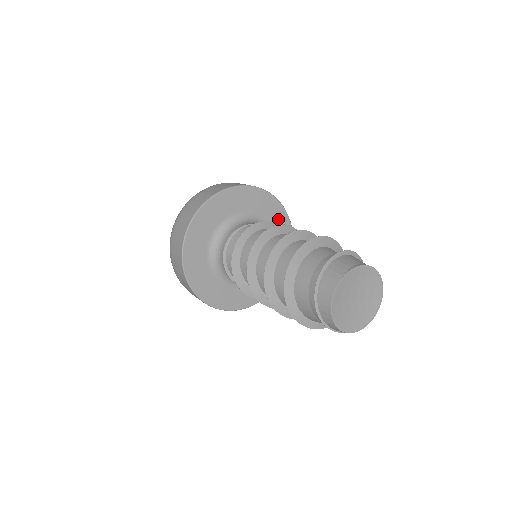
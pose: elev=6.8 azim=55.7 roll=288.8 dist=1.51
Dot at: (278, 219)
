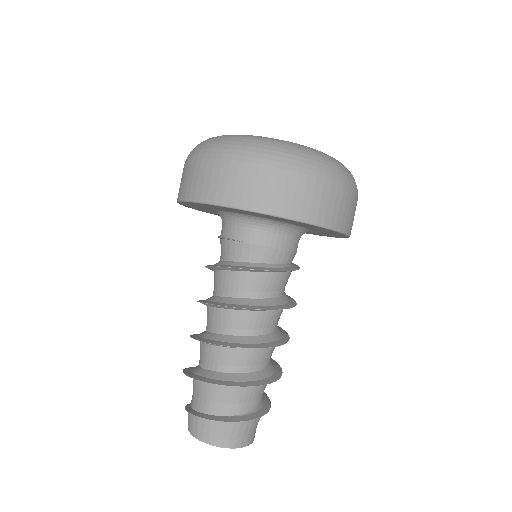
Dot at: (309, 226)
